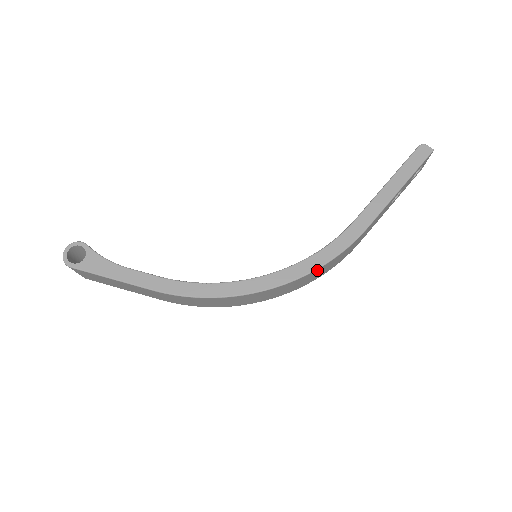
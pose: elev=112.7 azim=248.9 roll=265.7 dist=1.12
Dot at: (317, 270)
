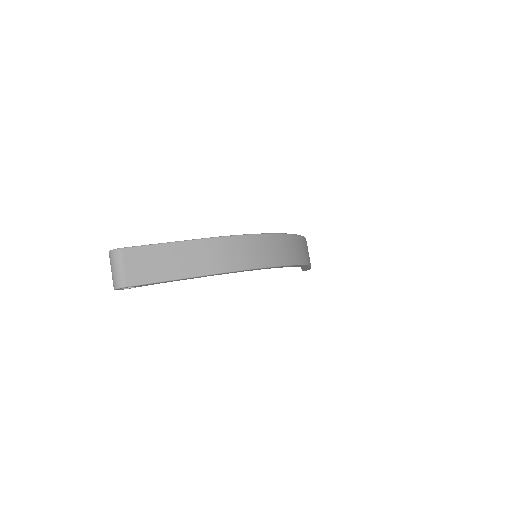
Dot at: (298, 238)
